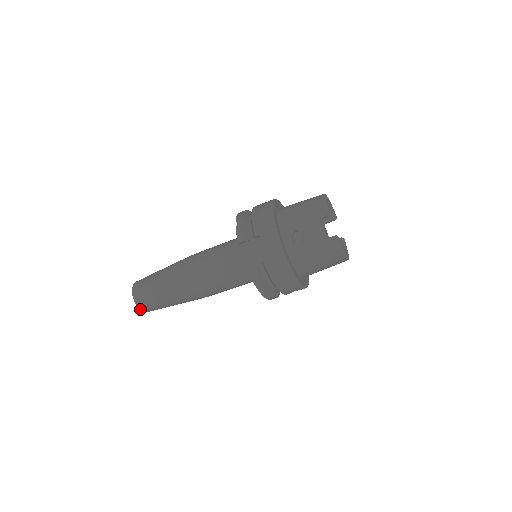
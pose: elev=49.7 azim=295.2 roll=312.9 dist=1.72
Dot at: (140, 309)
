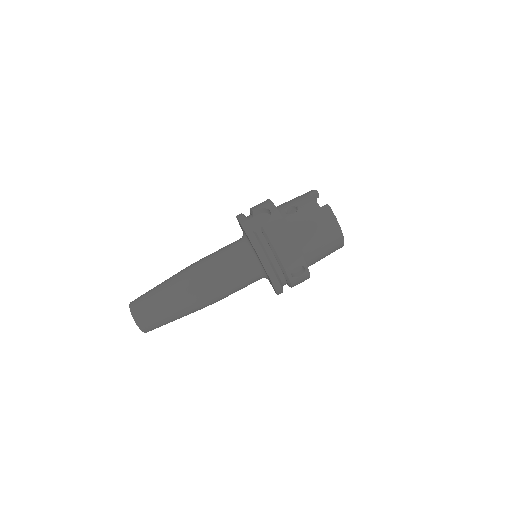
Dot at: (135, 320)
